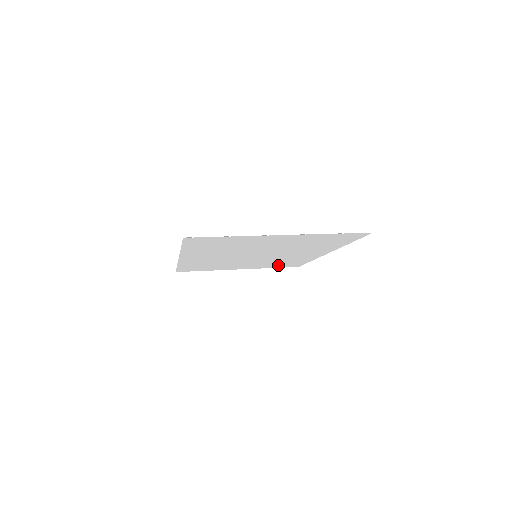
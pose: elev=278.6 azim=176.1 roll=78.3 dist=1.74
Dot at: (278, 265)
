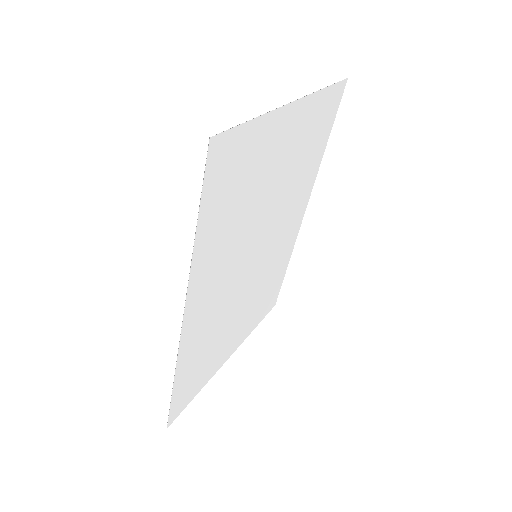
Dot at: (262, 307)
